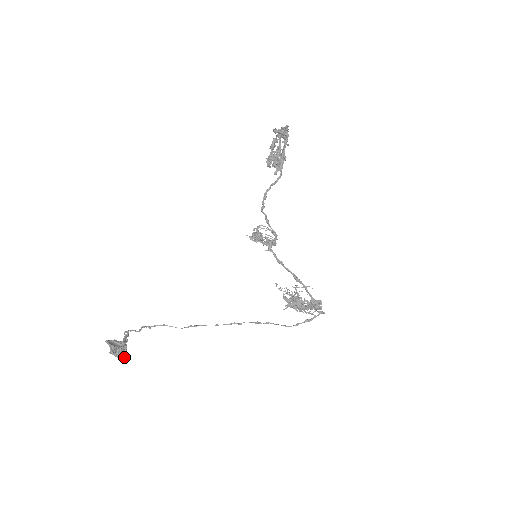
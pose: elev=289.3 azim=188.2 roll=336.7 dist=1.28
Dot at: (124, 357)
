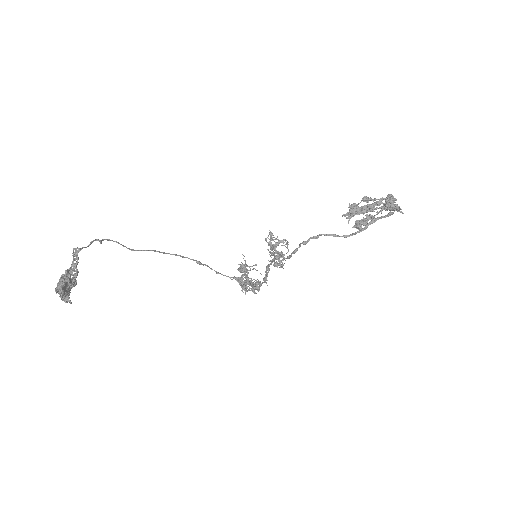
Dot at: (71, 303)
